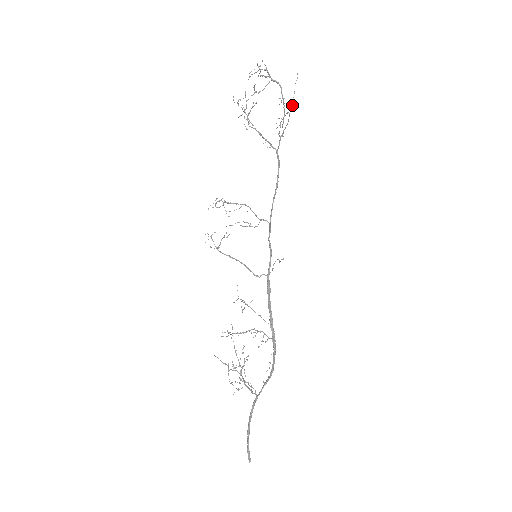
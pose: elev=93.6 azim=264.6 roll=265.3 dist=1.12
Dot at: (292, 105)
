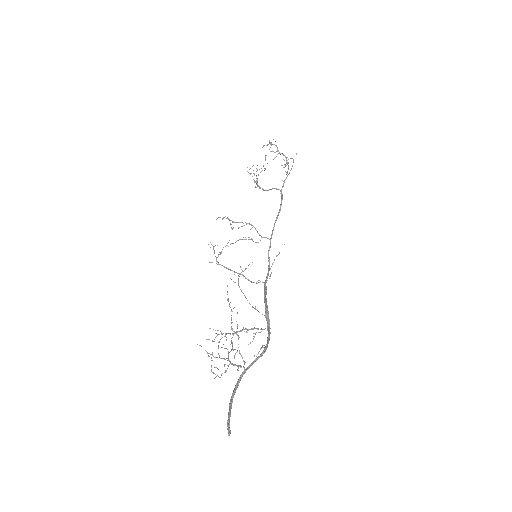
Dot at: occluded
